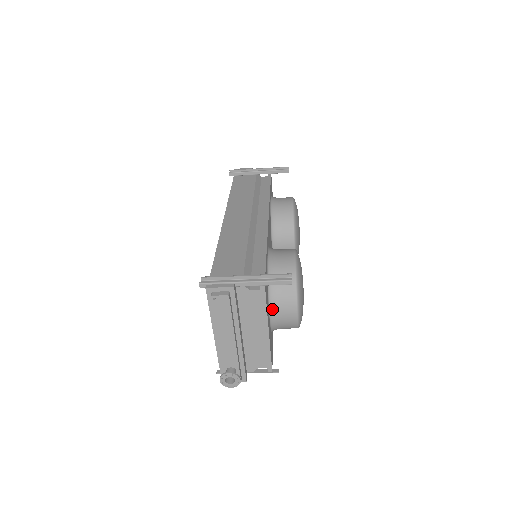
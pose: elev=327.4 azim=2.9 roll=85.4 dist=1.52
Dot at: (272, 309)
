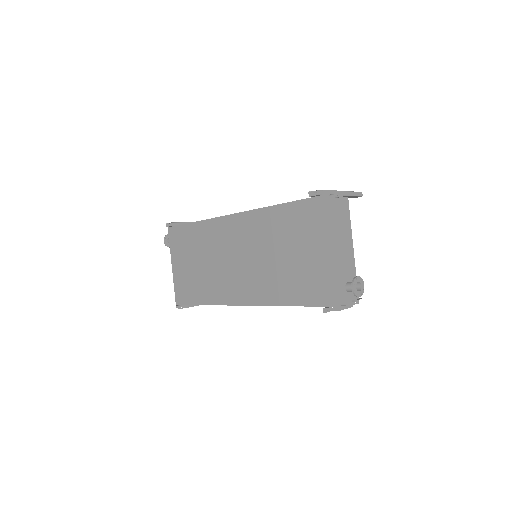
Dot at: occluded
